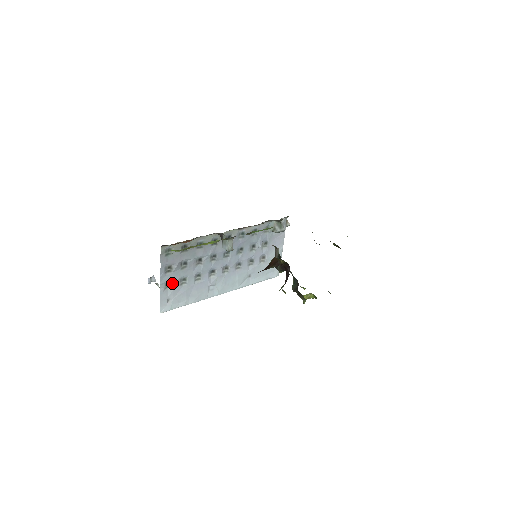
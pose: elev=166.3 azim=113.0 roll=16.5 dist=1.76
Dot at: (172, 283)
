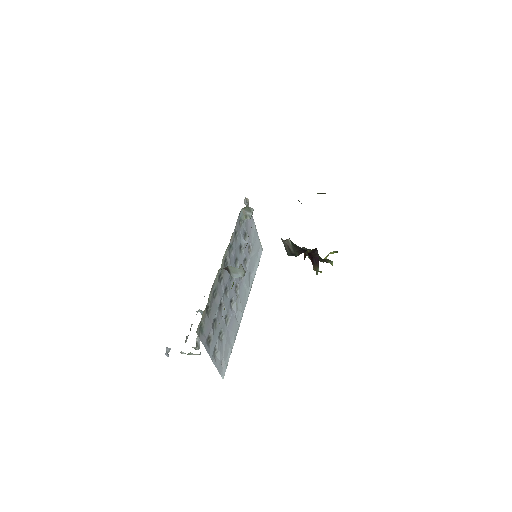
Dot at: (216, 347)
